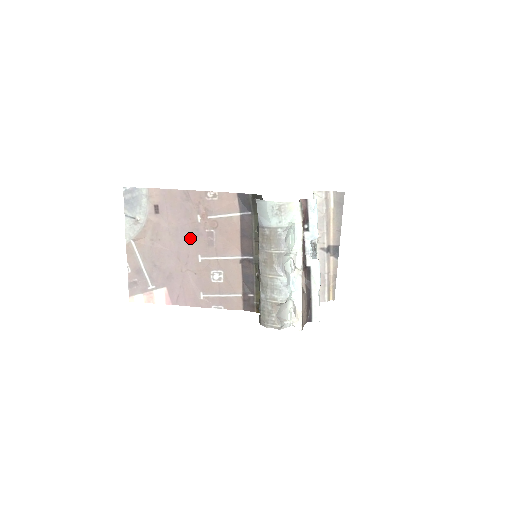
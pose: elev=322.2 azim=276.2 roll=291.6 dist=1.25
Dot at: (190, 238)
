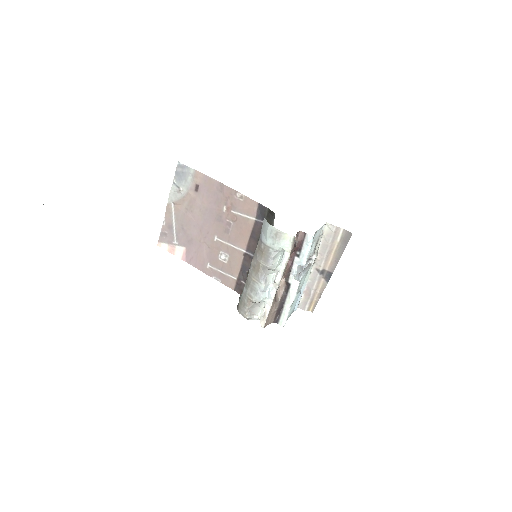
Dot at: (214, 220)
